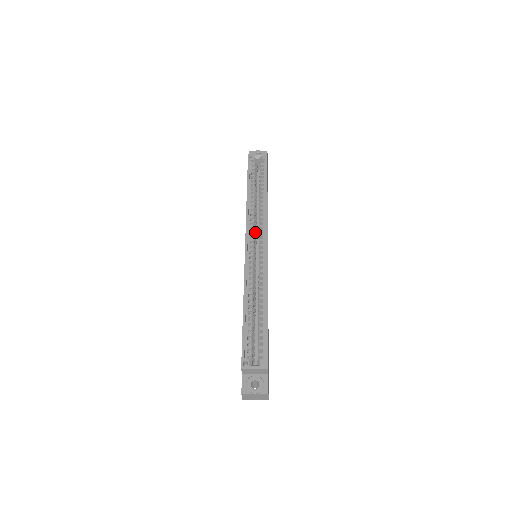
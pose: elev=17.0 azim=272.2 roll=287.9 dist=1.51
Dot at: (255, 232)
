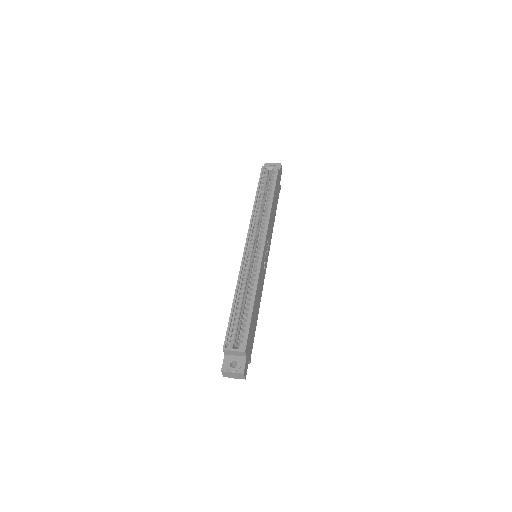
Dot at: (257, 235)
